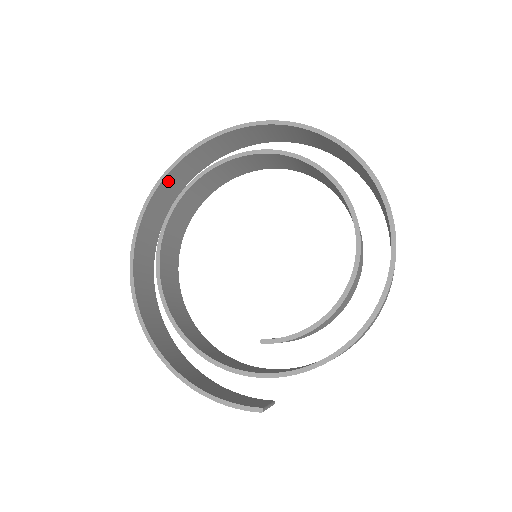
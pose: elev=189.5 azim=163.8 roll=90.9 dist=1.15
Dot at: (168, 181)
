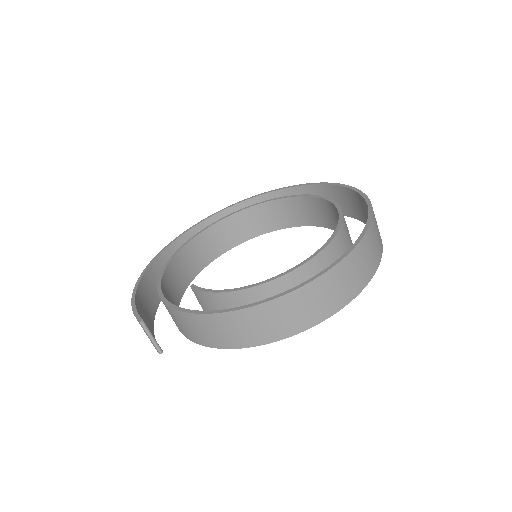
Dot at: (261, 201)
